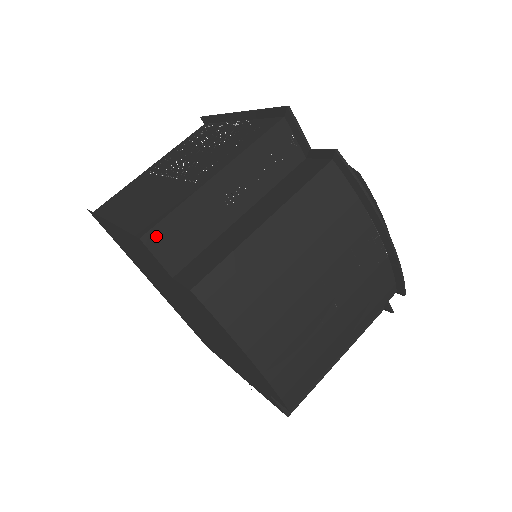
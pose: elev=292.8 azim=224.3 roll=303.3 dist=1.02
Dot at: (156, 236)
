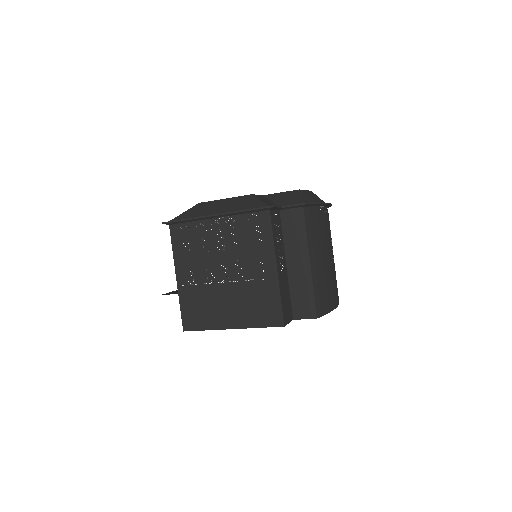
Dot at: (285, 318)
